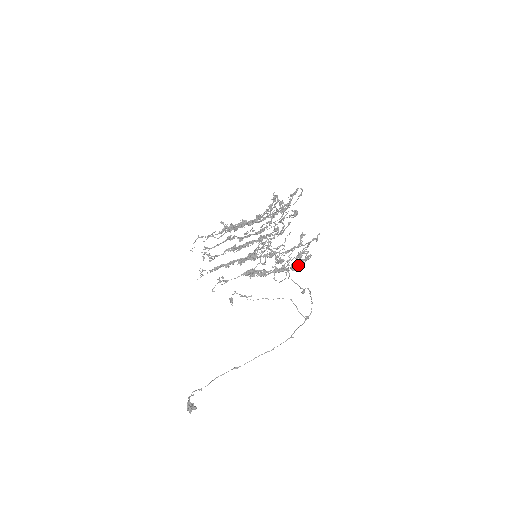
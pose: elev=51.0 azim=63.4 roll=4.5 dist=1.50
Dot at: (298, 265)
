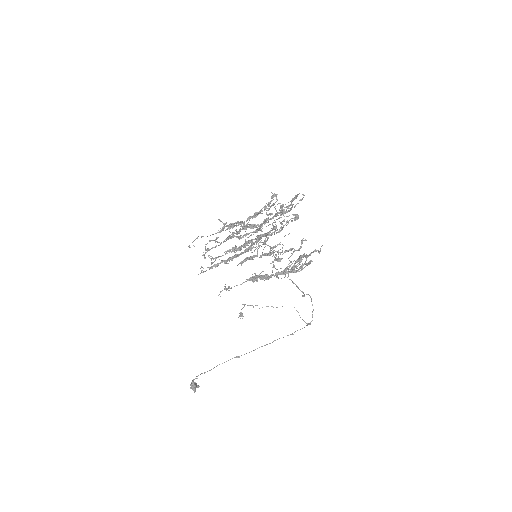
Dot at: (298, 269)
